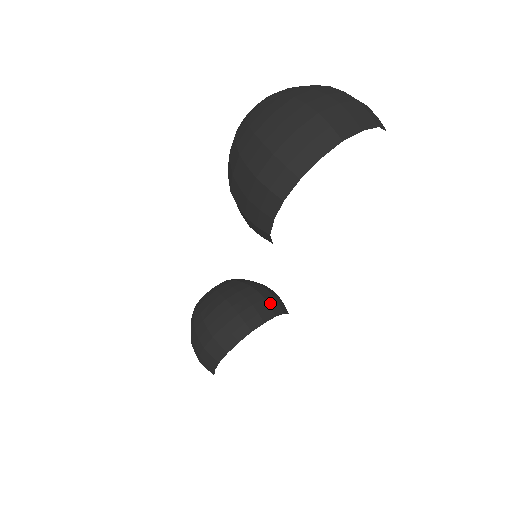
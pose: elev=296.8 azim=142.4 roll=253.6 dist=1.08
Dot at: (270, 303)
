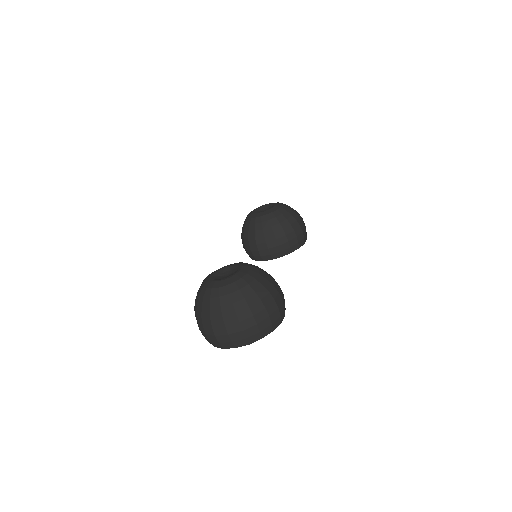
Dot at: (281, 249)
